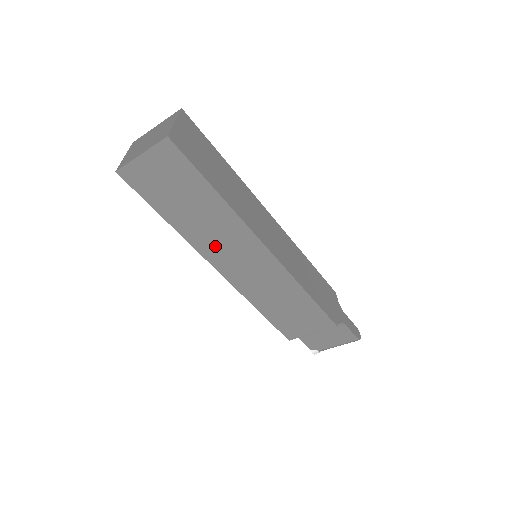
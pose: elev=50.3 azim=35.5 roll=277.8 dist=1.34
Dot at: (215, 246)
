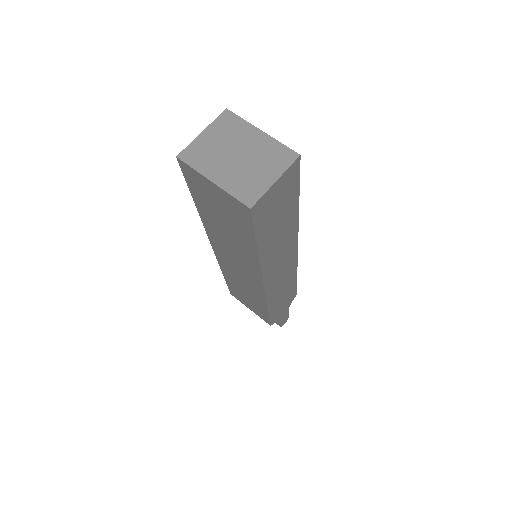
Dot at: (224, 247)
